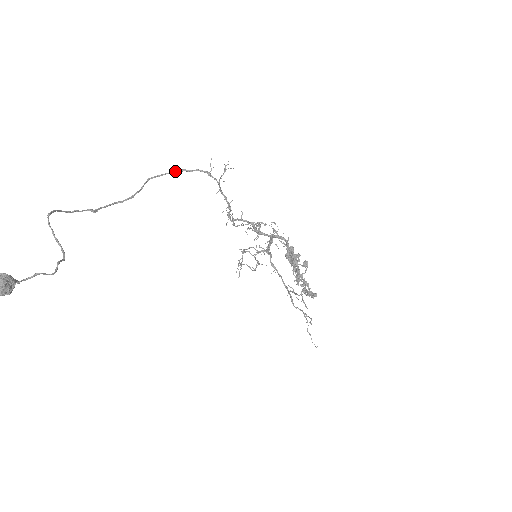
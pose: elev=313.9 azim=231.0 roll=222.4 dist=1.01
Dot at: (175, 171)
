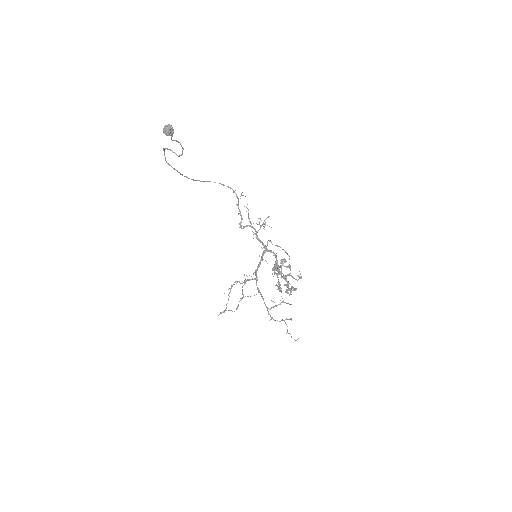
Dot at: (215, 182)
